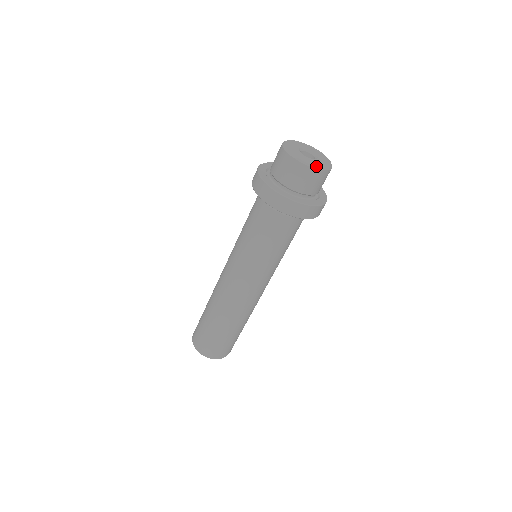
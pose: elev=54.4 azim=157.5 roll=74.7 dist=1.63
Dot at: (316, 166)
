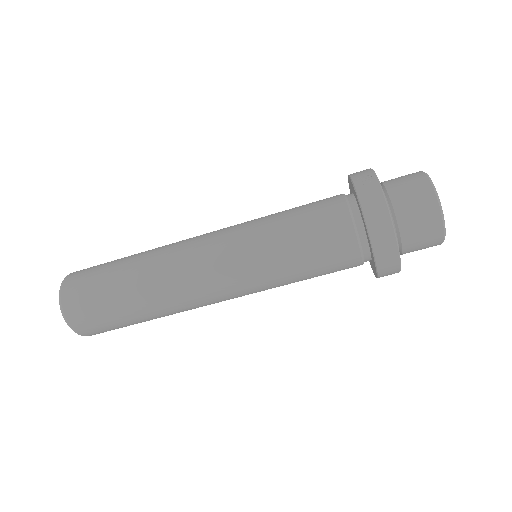
Dot at: occluded
